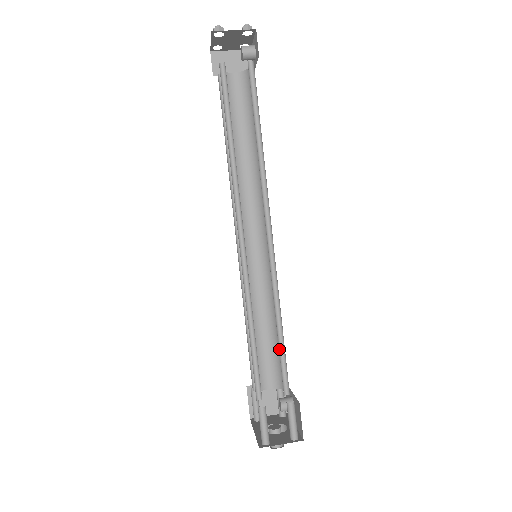
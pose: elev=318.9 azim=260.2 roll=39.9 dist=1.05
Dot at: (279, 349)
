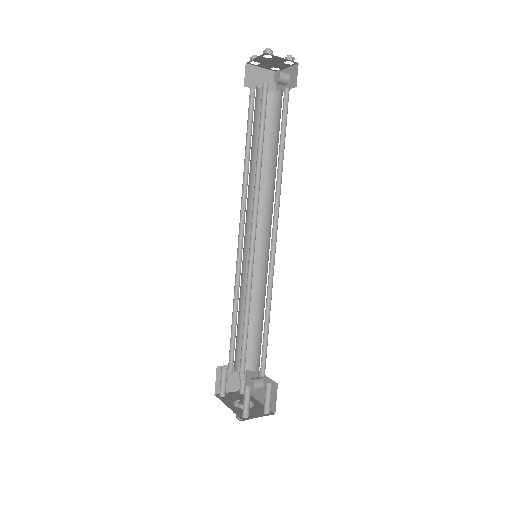
Dot at: (263, 338)
